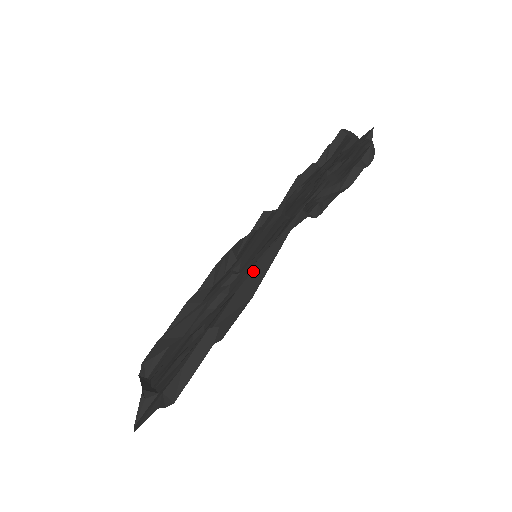
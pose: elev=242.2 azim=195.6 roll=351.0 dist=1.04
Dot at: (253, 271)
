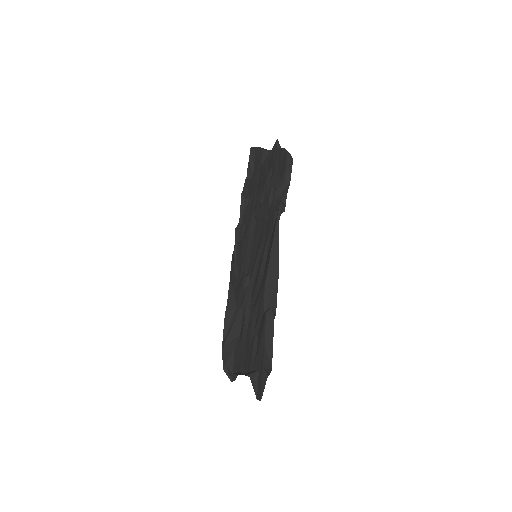
Dot at: (269, 263)
